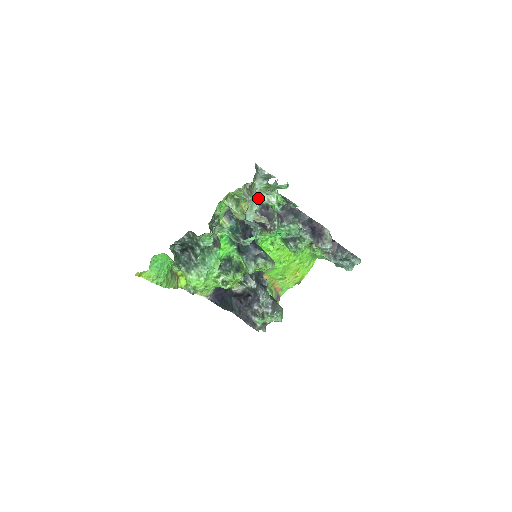
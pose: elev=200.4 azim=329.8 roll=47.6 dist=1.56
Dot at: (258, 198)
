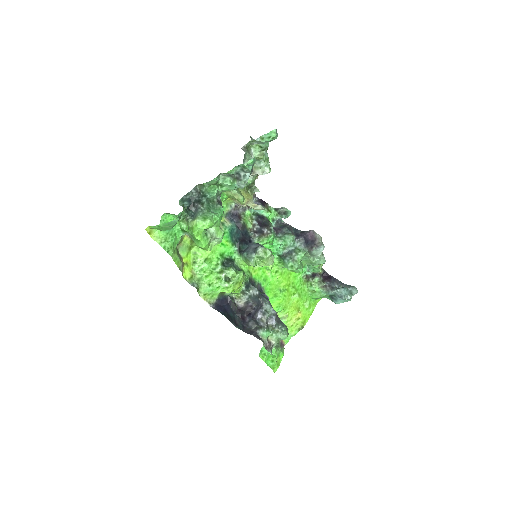
Dot at: (254, 210)
